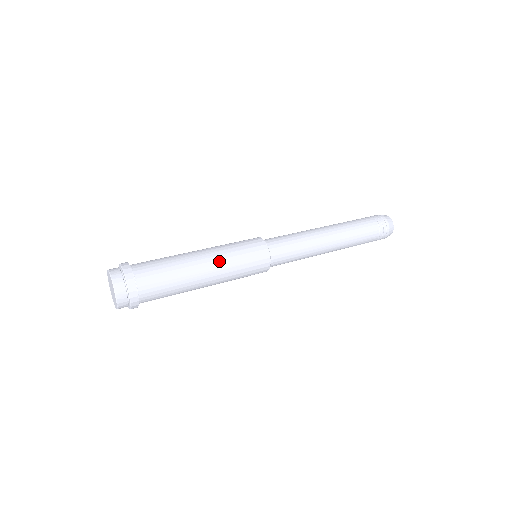
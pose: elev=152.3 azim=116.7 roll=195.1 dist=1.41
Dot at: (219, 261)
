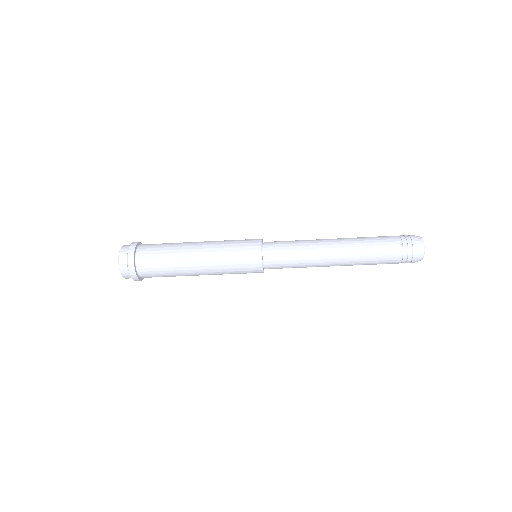
Dot at: (210, 249)
